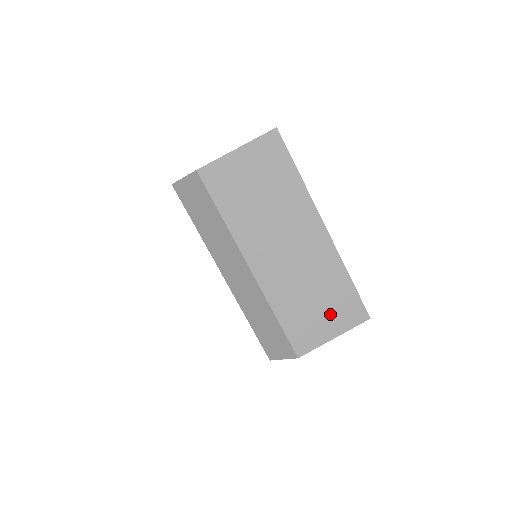
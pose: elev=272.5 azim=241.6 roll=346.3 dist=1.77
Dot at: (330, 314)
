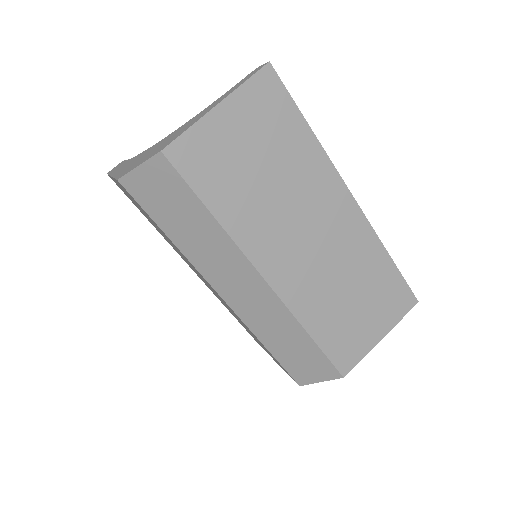
Dot at: (373, 311)
